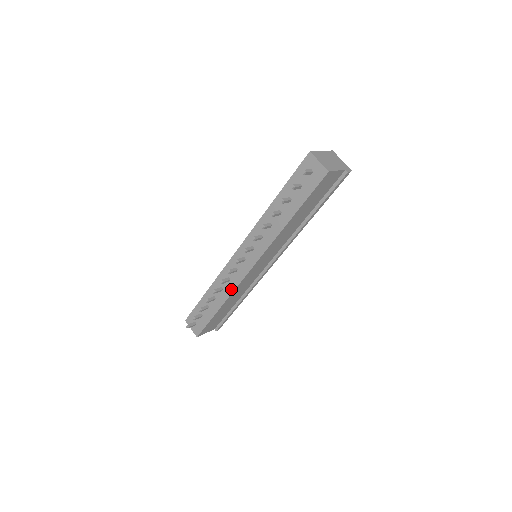
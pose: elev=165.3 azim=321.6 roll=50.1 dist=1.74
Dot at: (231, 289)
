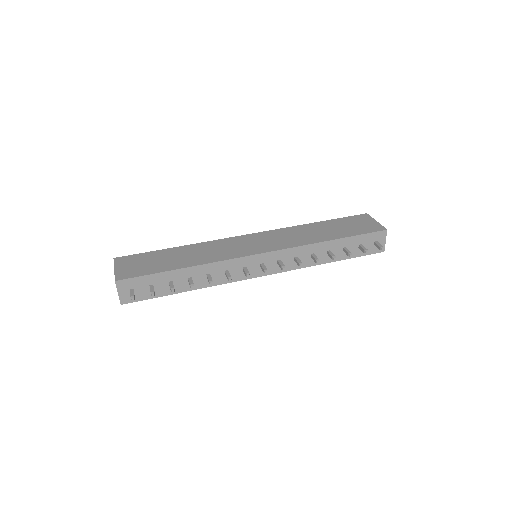
Dot at: (221, 281)
